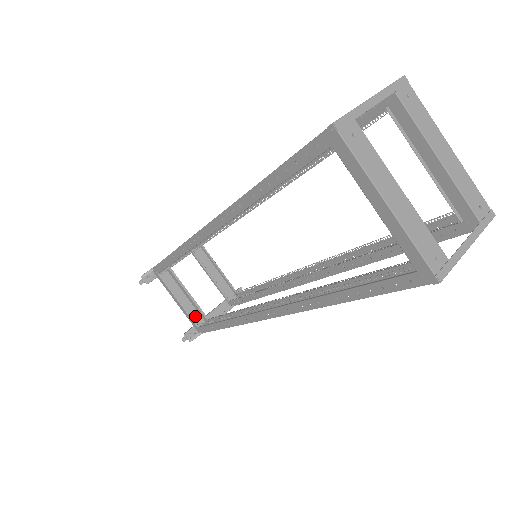
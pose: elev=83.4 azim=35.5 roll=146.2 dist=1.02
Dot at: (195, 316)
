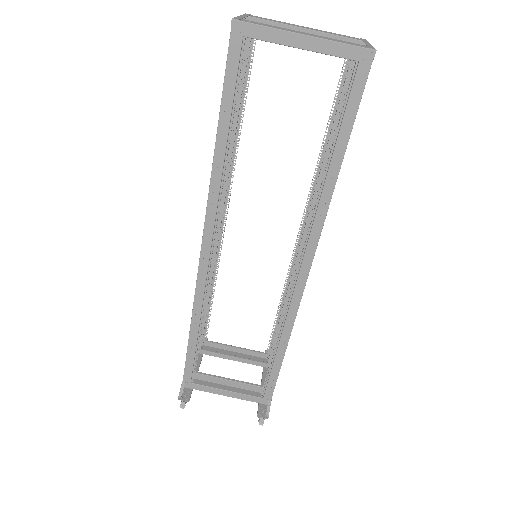
Dot at: occluded
